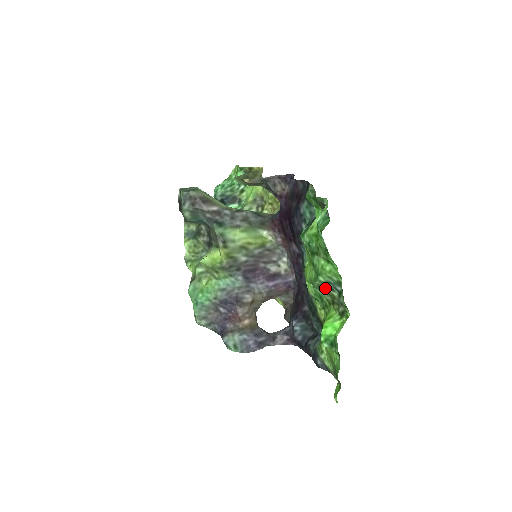
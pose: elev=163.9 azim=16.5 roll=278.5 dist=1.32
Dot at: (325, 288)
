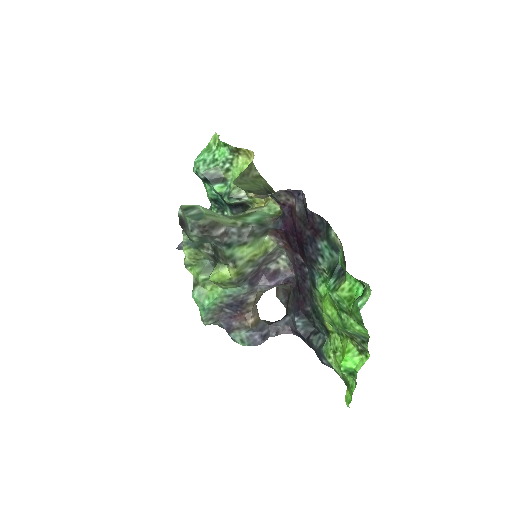
Dot at: (348, 333)
